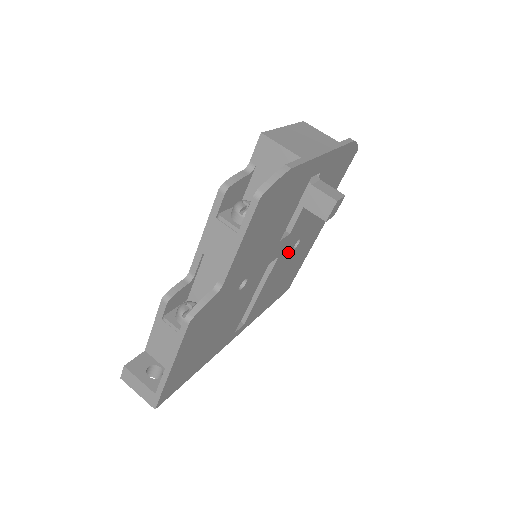
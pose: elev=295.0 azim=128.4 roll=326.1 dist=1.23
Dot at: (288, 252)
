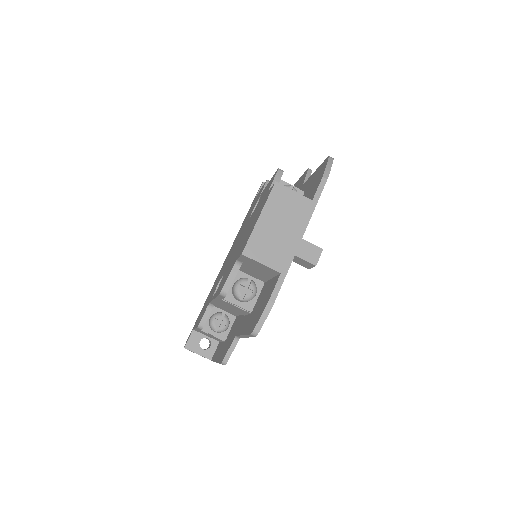
Dot at: occluded
